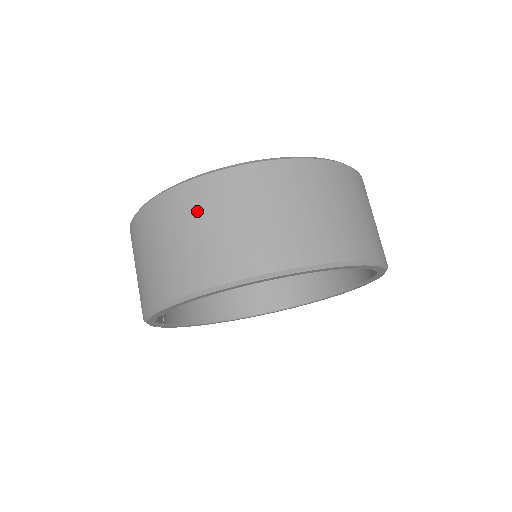
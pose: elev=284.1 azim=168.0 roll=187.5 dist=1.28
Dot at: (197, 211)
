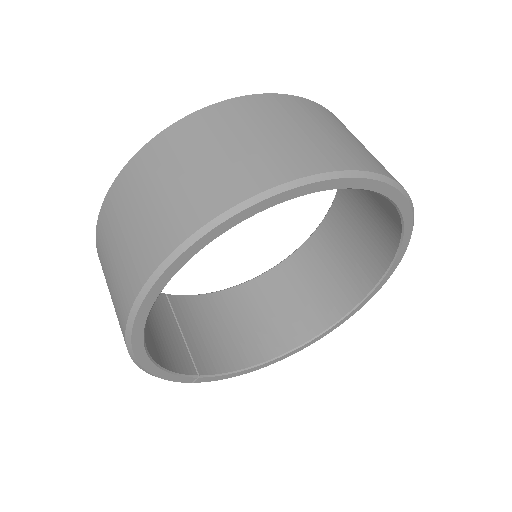
Dot at: (111, 229)
